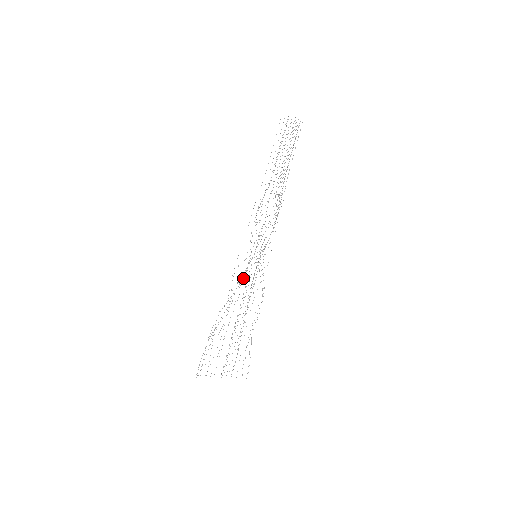
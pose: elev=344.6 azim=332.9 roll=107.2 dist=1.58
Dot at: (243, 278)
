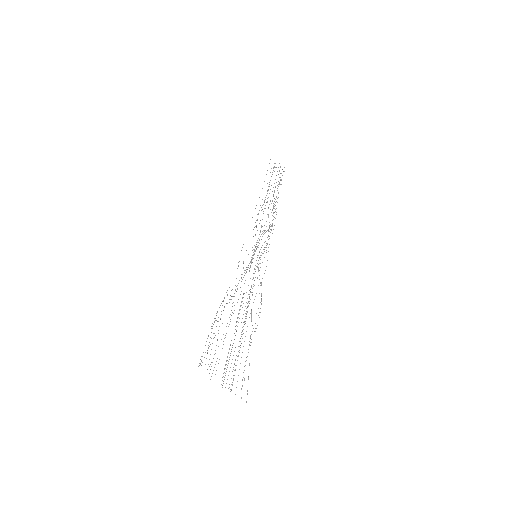
Dot at: (246, 271)
